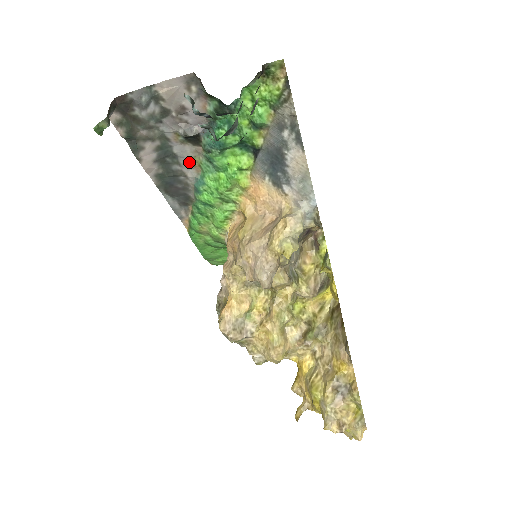
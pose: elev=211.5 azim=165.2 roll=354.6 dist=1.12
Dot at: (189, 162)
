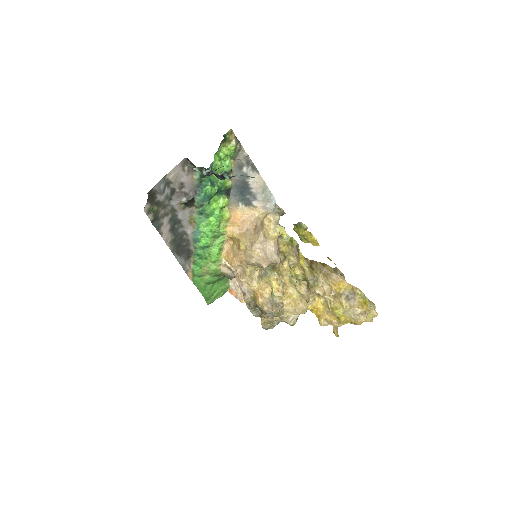
Dot at: (188, 222)
